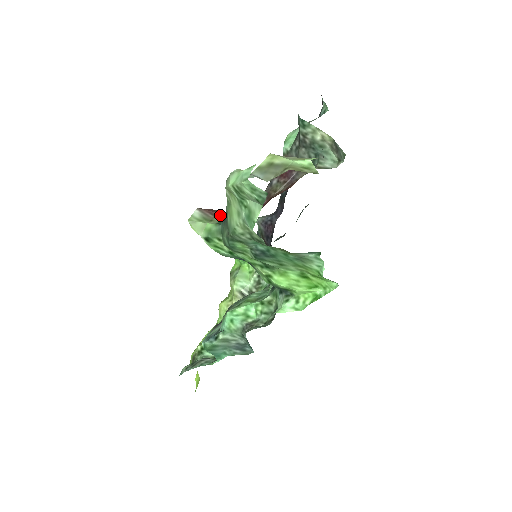
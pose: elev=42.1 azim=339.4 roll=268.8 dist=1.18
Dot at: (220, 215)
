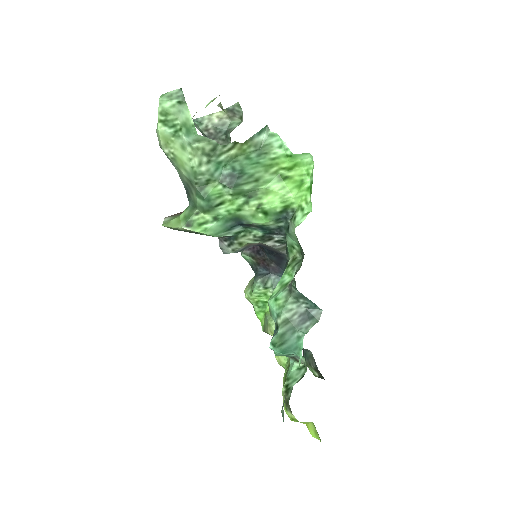
Dot at: occluded
